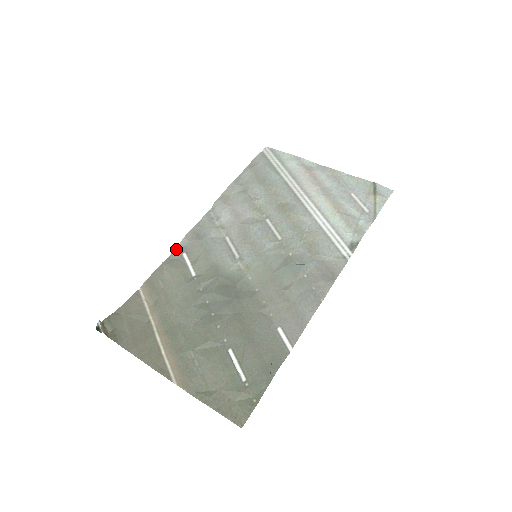
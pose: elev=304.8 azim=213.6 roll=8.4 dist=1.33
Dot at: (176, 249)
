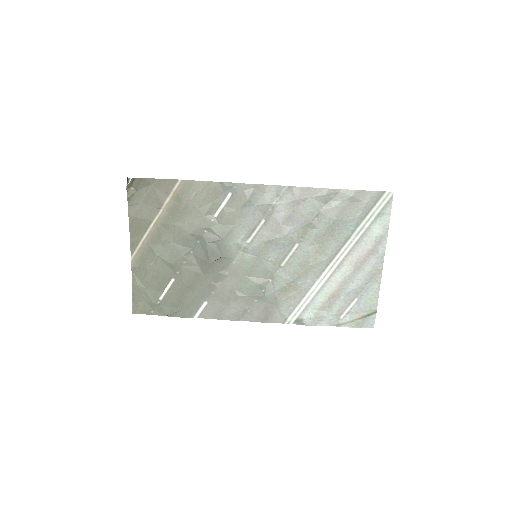
Dot at: (231, 183)
